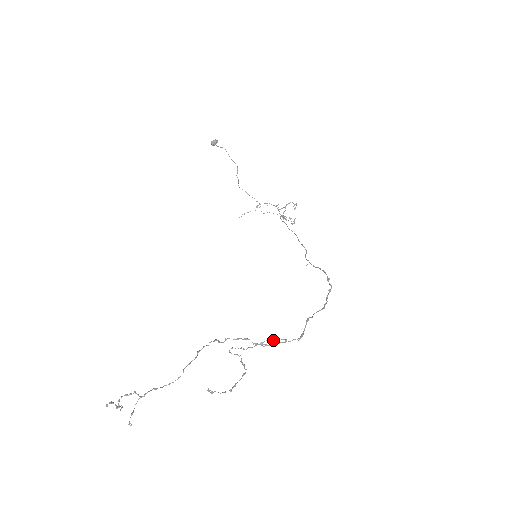
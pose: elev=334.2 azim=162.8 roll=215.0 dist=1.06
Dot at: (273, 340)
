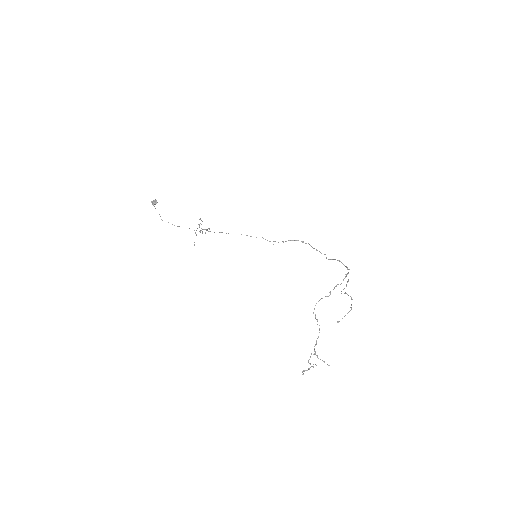
Dot at: occluded
